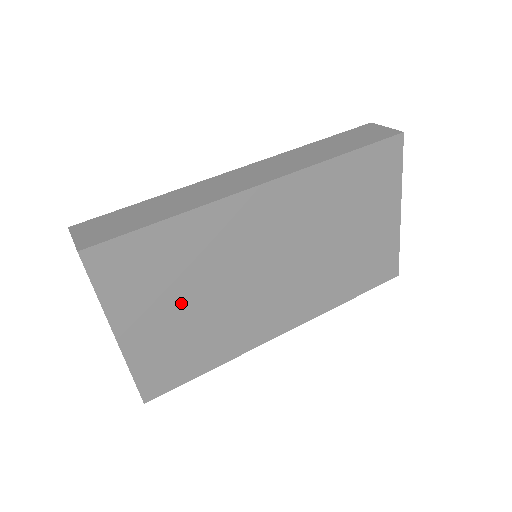
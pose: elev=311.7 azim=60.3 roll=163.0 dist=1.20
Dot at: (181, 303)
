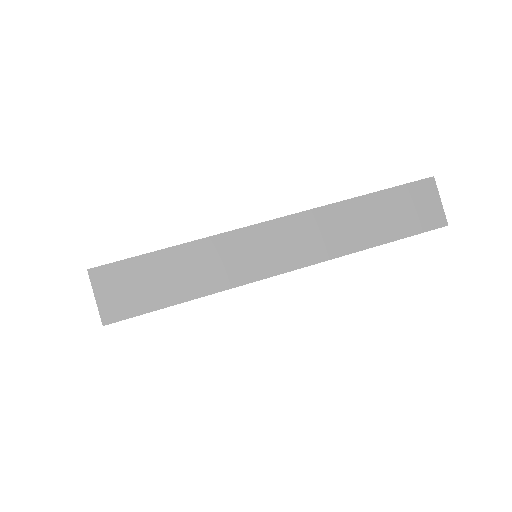
Dot at: occluded
